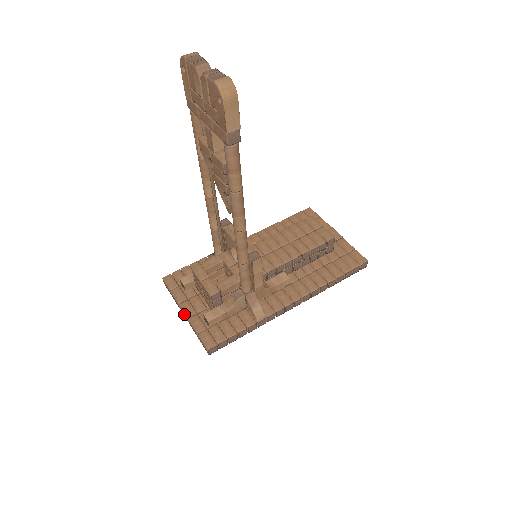
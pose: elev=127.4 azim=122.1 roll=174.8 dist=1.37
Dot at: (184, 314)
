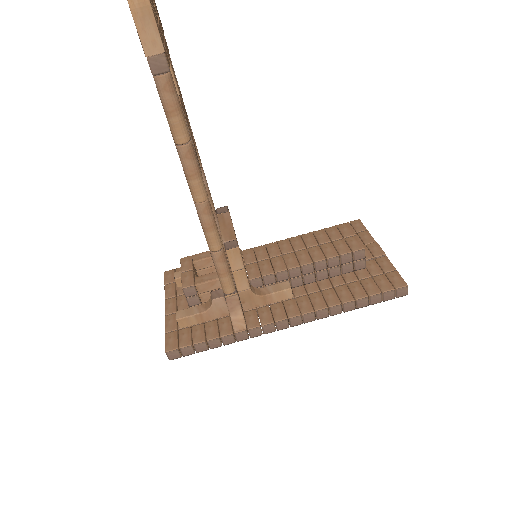
Dot at: occluded
